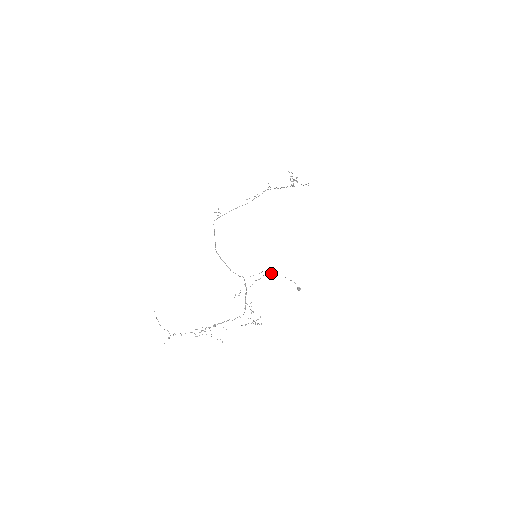
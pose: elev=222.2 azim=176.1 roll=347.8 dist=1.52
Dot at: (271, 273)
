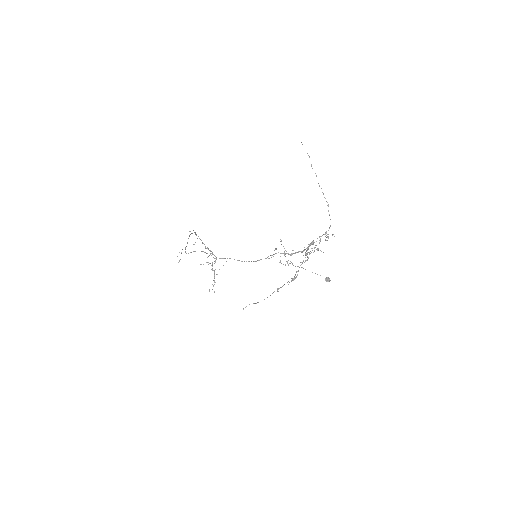
Dot at: occluded
